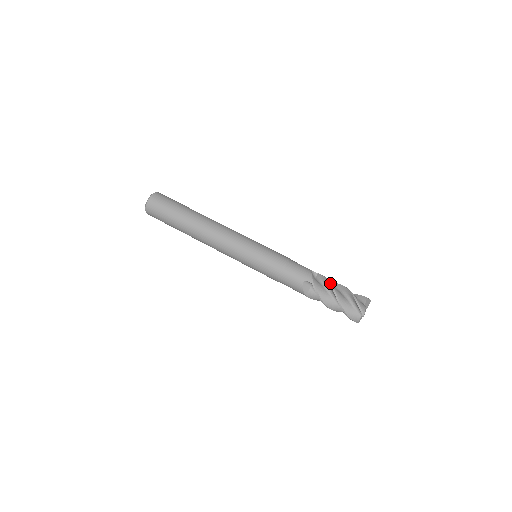
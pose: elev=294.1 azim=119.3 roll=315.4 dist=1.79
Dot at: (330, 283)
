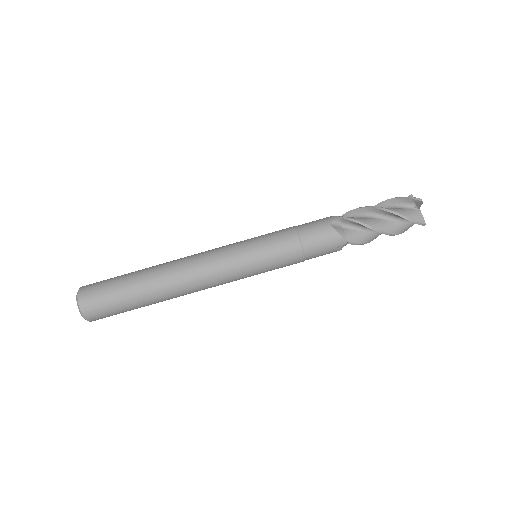
Dot at: (367, 226)
